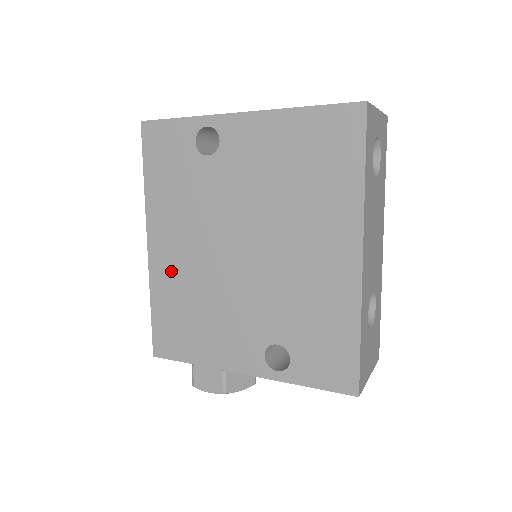
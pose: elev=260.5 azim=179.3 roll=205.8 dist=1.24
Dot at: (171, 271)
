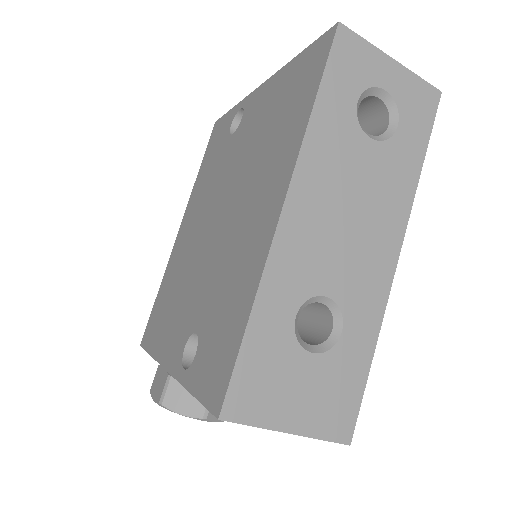
Dot at: (178, 253)
